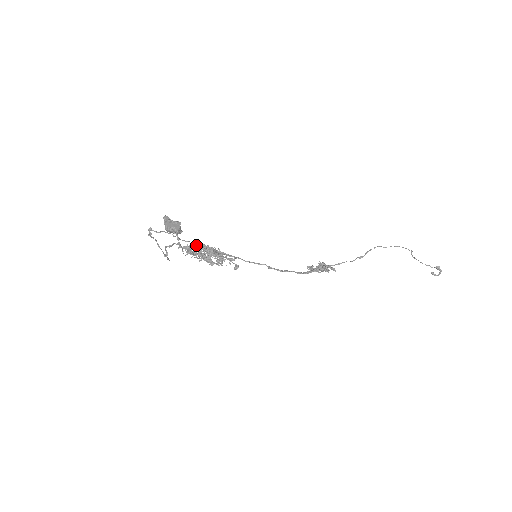
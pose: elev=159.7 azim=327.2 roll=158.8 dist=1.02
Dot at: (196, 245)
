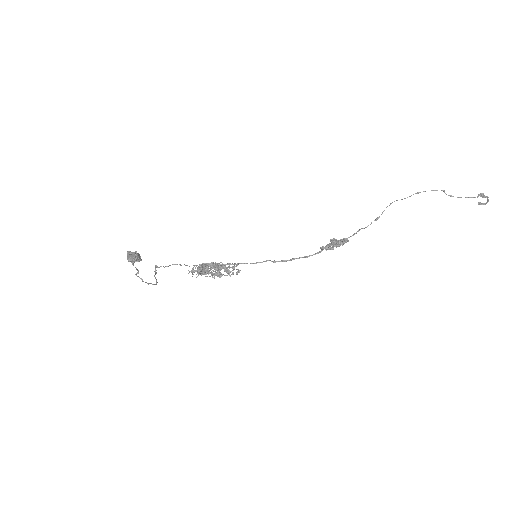
Dot at: (200, 266)
